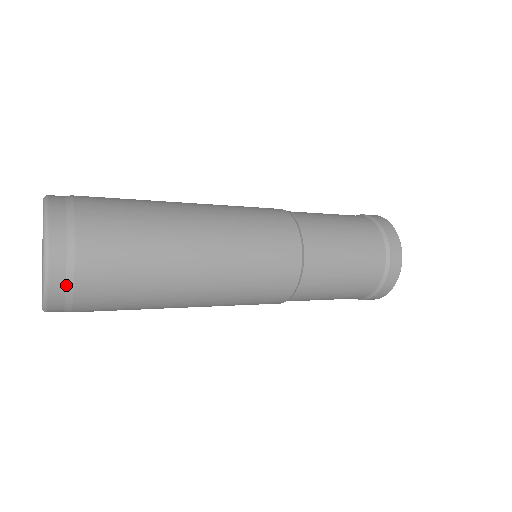
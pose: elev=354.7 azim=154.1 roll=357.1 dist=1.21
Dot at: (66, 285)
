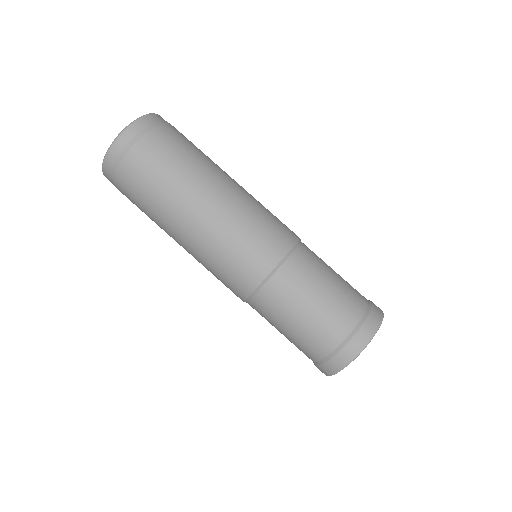
Dot at: (112, 170)
